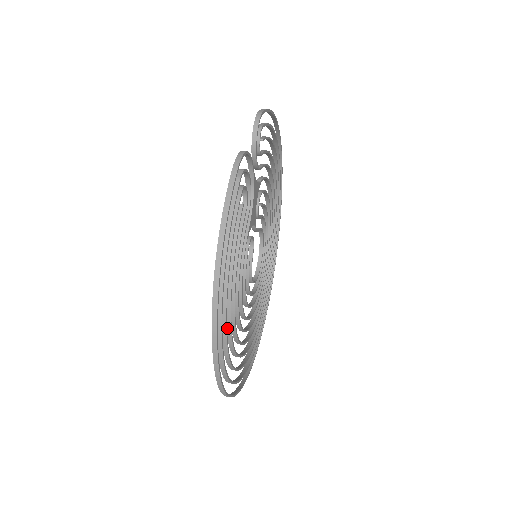
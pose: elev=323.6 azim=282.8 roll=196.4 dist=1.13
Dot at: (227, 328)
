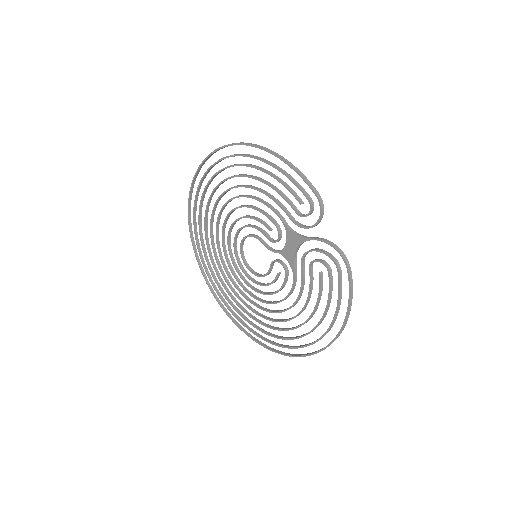
Dot at: occluded
